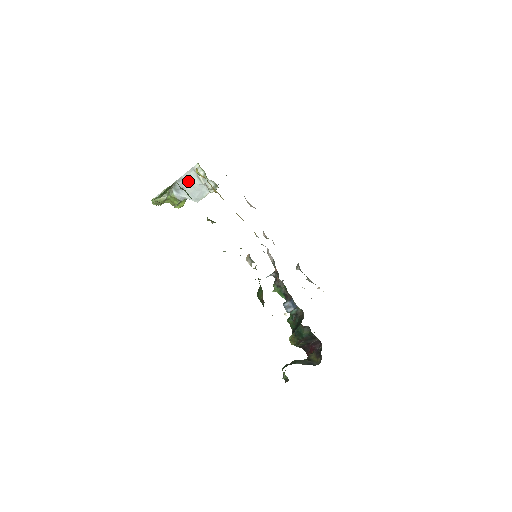
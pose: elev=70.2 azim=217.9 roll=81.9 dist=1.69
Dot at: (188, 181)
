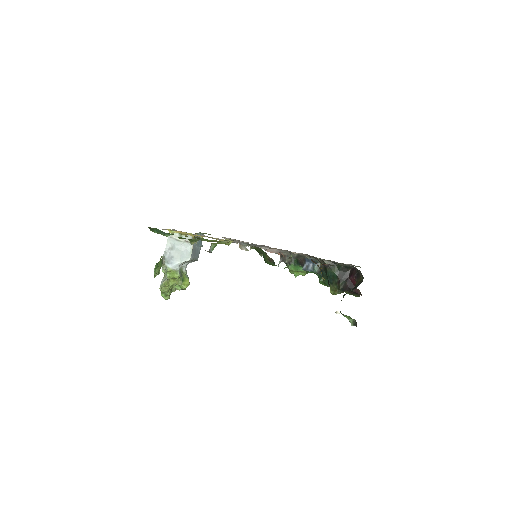
Dot at: (172, 249)
